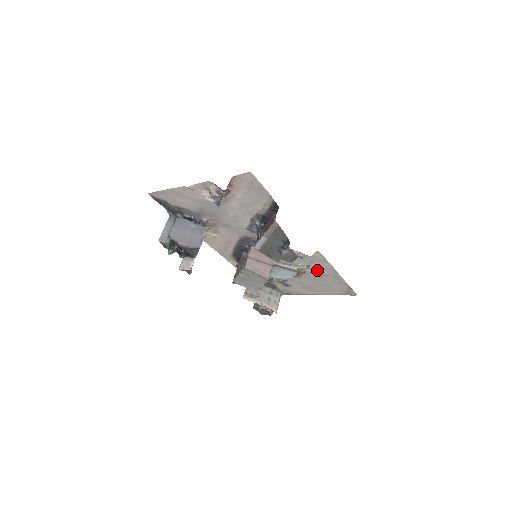
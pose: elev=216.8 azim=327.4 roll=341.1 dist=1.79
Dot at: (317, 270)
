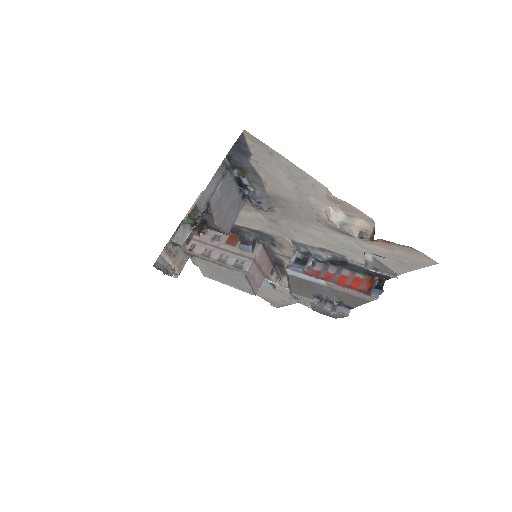
Dot at: (285, 288)
